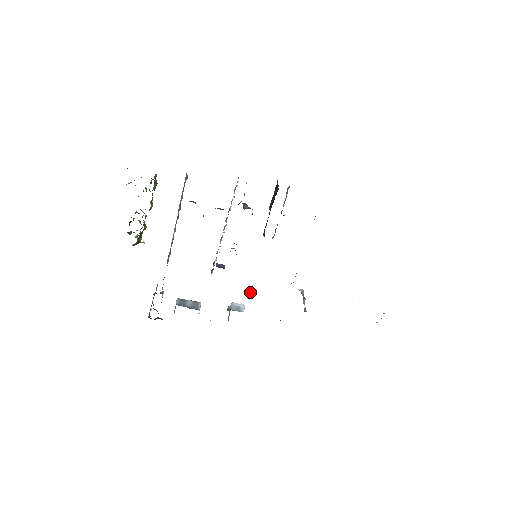
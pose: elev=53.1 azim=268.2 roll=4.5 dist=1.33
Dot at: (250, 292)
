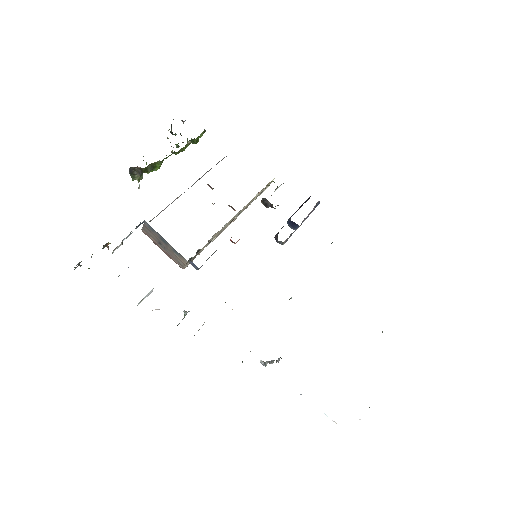
Dot at: occluded
